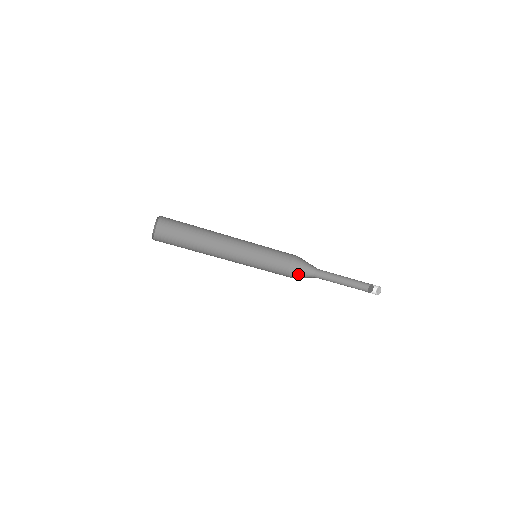
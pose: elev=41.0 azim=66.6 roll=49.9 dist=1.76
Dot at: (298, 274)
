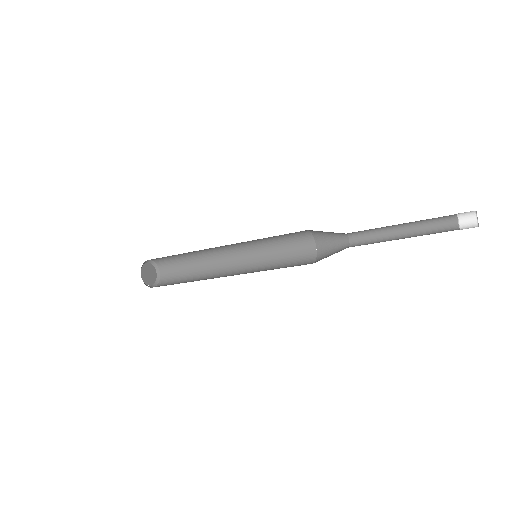
Dot at: (327, 242)
